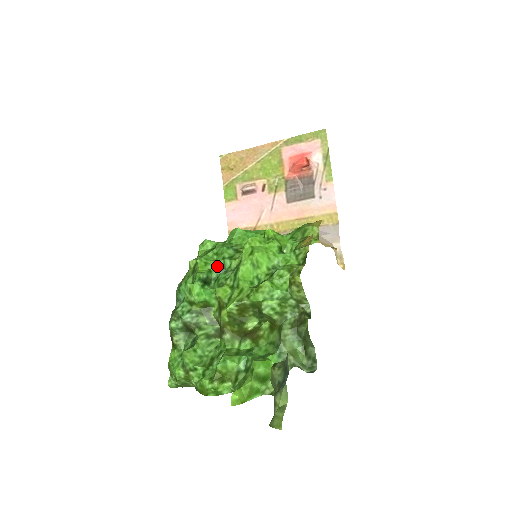
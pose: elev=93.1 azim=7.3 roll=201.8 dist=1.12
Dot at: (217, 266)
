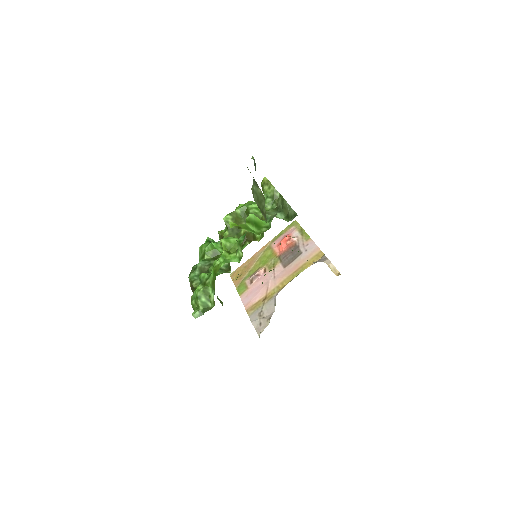
Dot at: occluded
